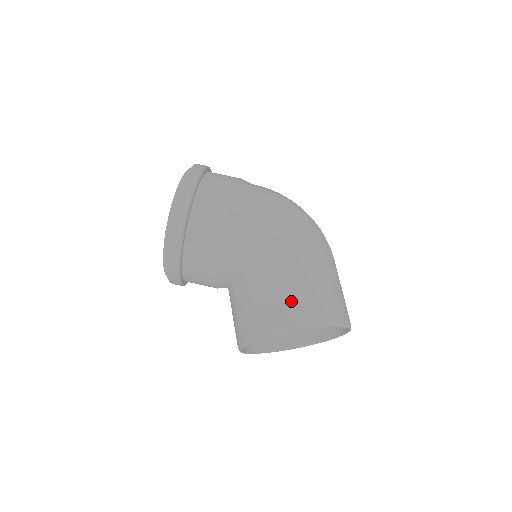
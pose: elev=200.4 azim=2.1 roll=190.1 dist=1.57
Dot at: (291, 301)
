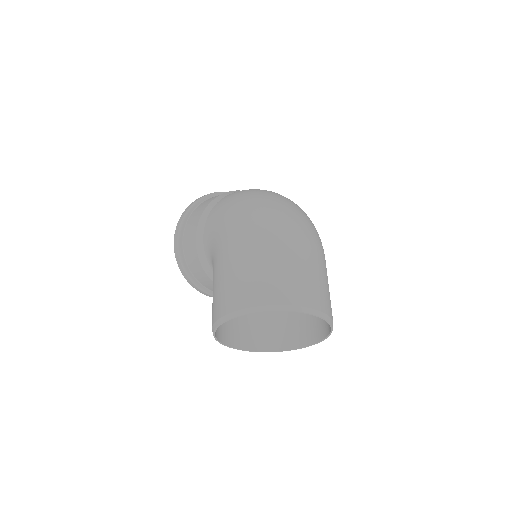
Dot at: (218, 296)
